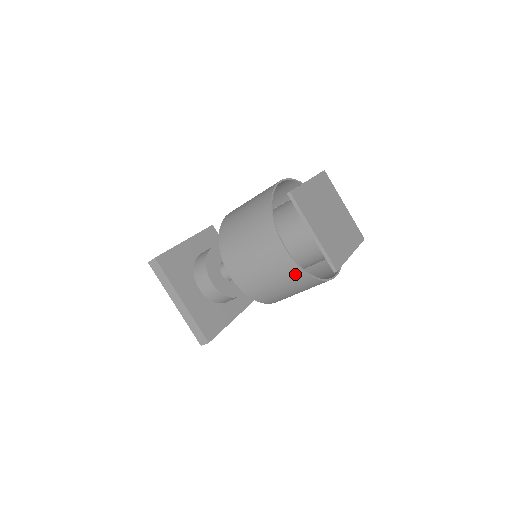
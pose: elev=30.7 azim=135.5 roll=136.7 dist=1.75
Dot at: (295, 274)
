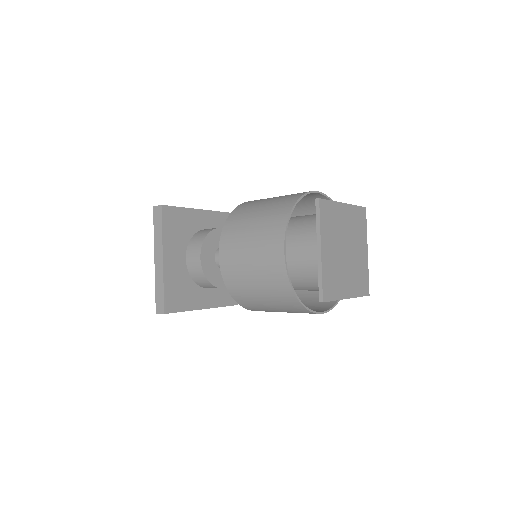
Dot at: (281, 284)
